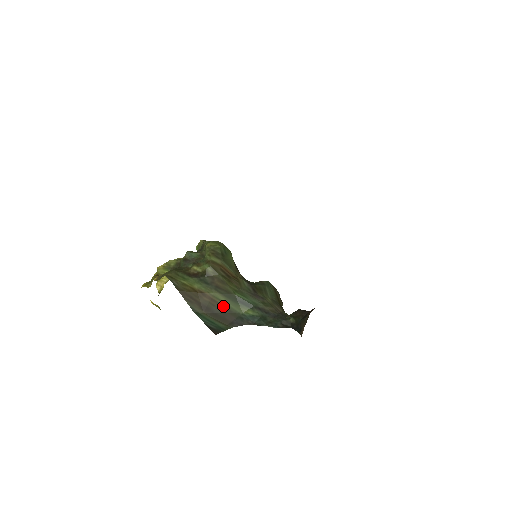
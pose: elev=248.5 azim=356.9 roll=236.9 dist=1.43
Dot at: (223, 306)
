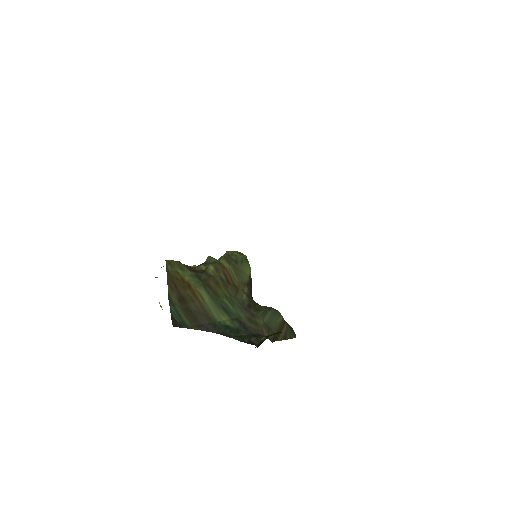
Dot at: (202, 305)
